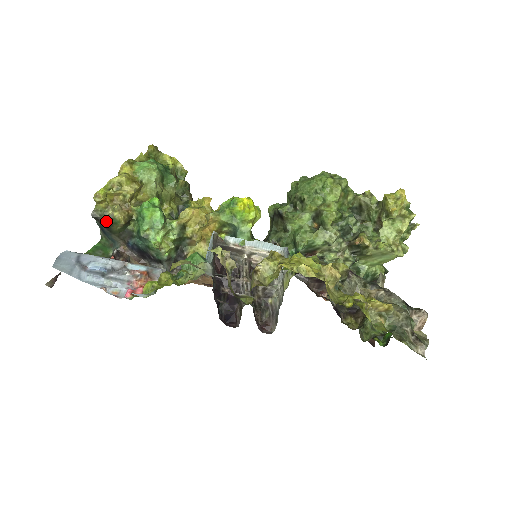
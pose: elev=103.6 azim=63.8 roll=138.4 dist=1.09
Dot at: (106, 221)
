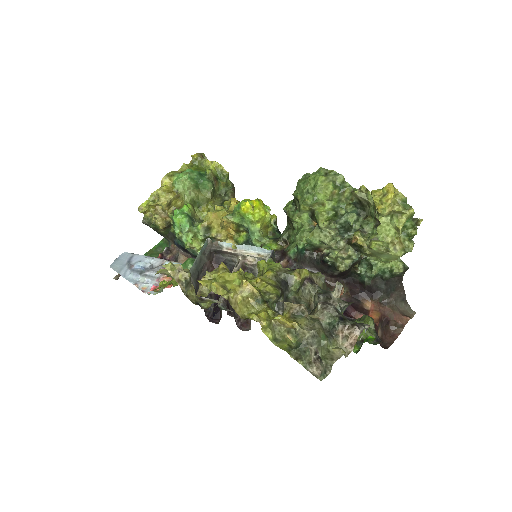
Dot at: (152, 227)
